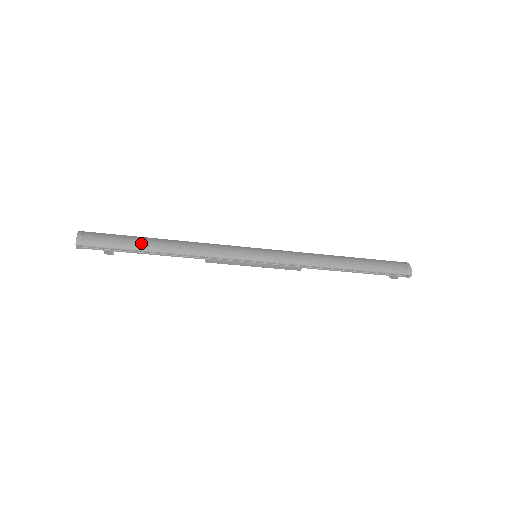
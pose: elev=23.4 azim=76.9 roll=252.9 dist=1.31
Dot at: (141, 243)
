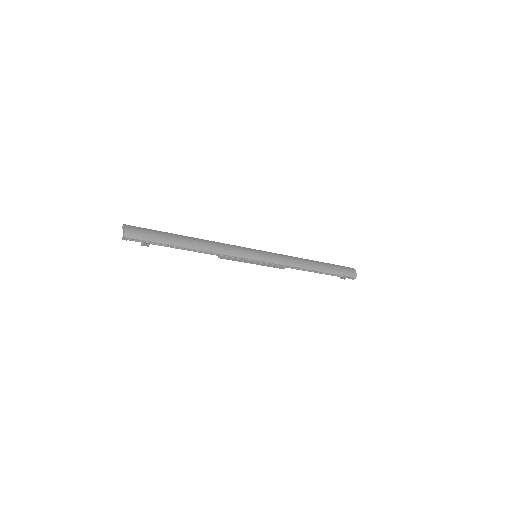
Dot at: (175, 239)
